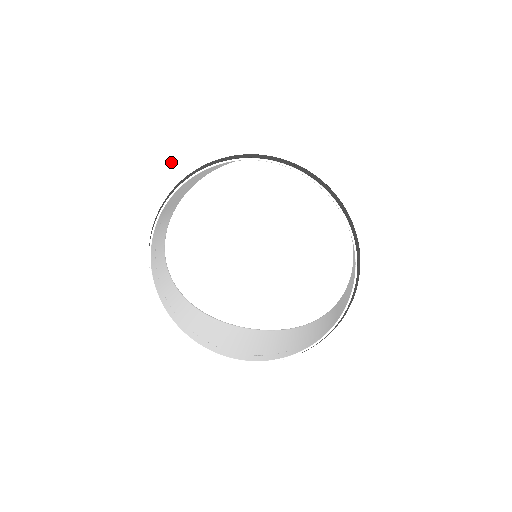
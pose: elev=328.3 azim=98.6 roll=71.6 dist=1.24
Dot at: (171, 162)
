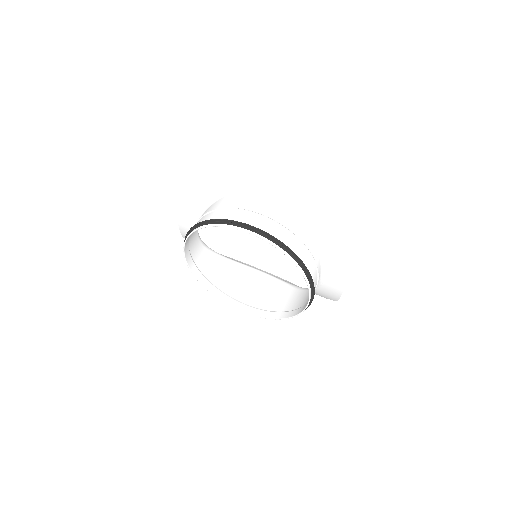
Dot at: (206, 173)
